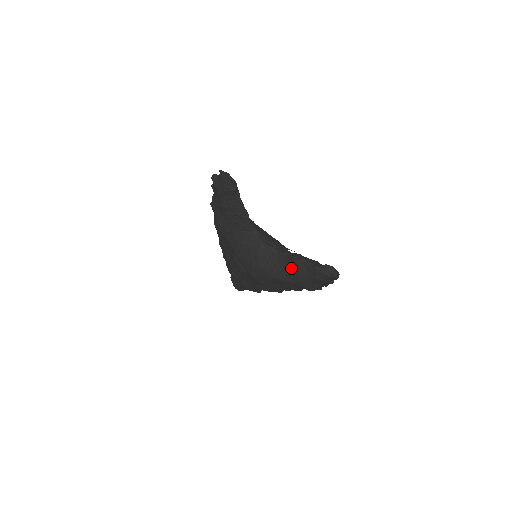
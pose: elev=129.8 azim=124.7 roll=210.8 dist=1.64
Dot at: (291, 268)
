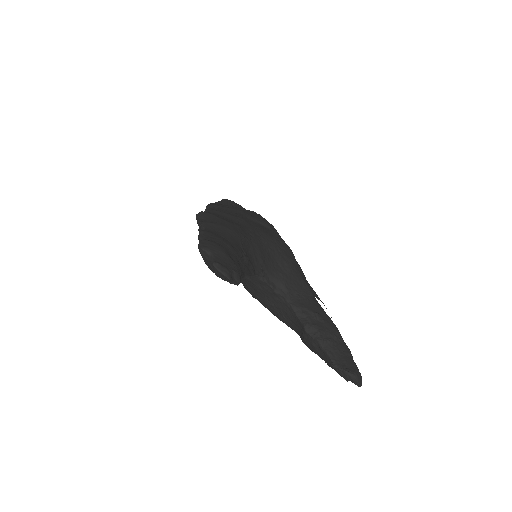
Dot at: (300, 331)
